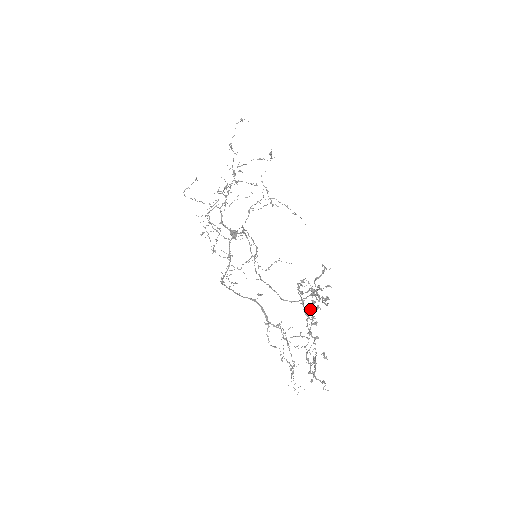
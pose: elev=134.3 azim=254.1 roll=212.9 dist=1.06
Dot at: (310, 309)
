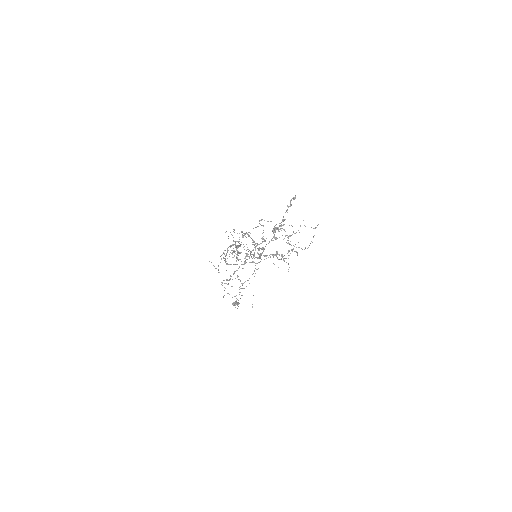
Dot at: occluded
